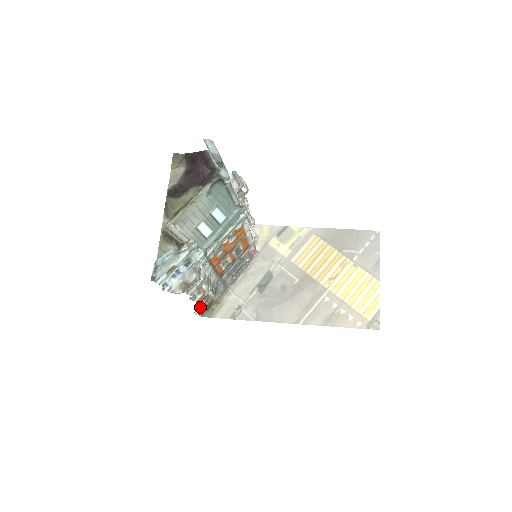
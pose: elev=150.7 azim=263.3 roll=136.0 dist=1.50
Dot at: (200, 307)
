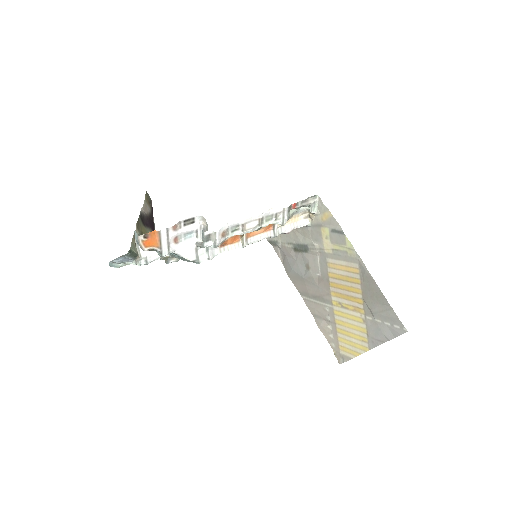
Dot at: occluded
